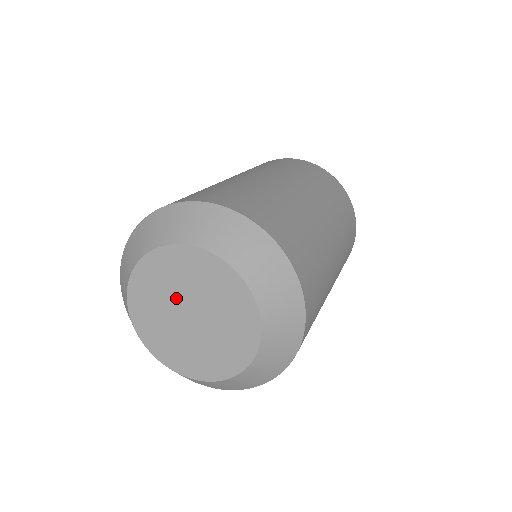
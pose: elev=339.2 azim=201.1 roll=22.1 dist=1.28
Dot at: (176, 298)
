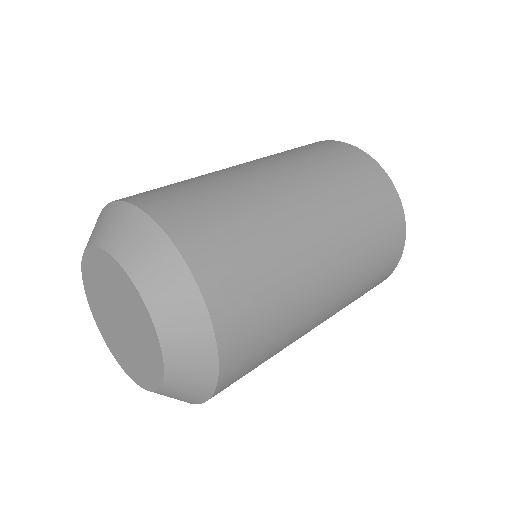
Dot at: (108, 311)
